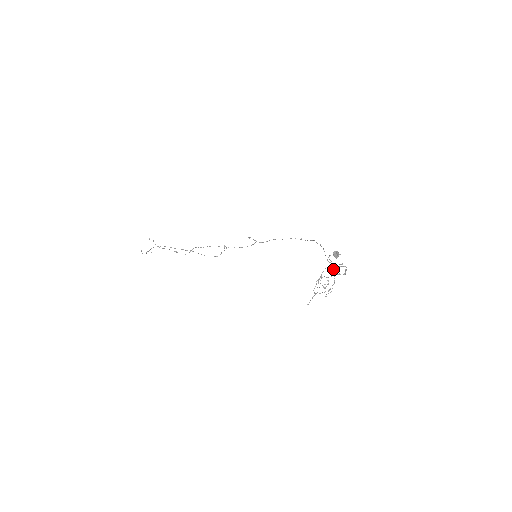
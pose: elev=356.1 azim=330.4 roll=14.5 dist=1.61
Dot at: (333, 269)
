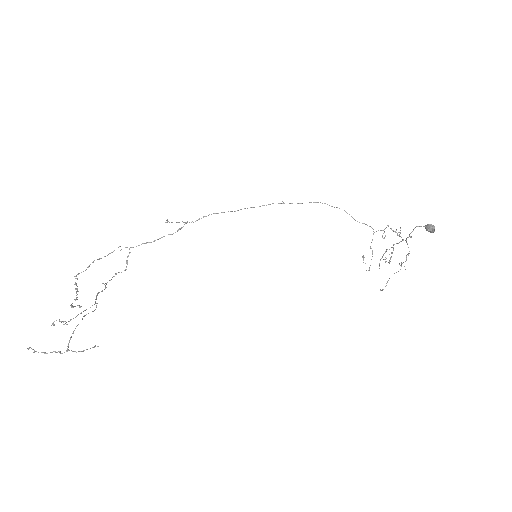
Dot at: occluded
